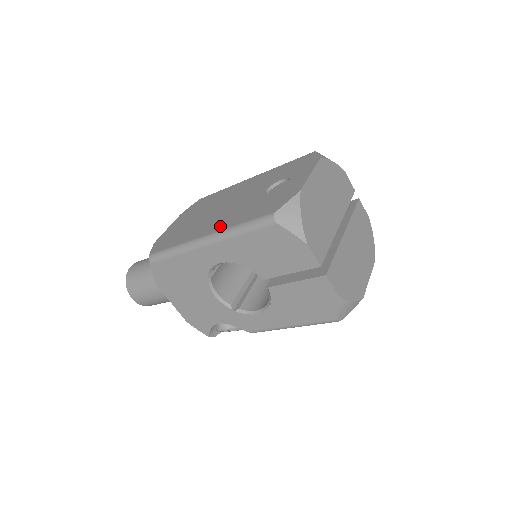
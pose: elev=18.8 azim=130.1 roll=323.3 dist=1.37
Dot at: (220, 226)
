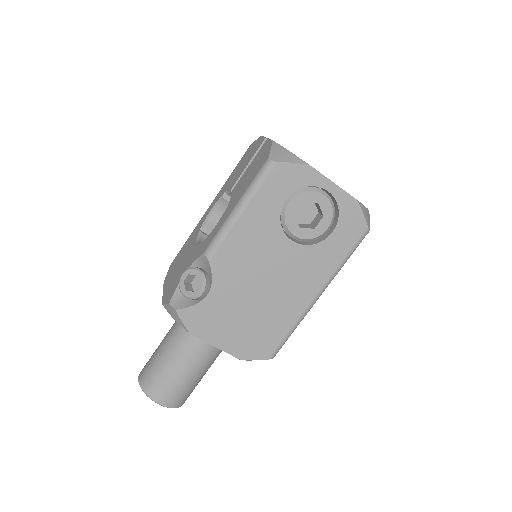
Dot at: occluded
